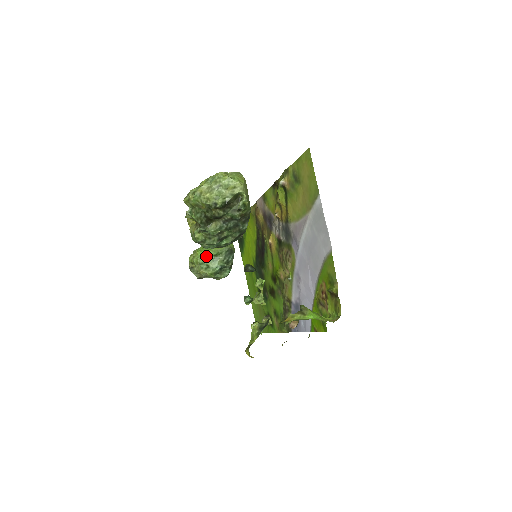
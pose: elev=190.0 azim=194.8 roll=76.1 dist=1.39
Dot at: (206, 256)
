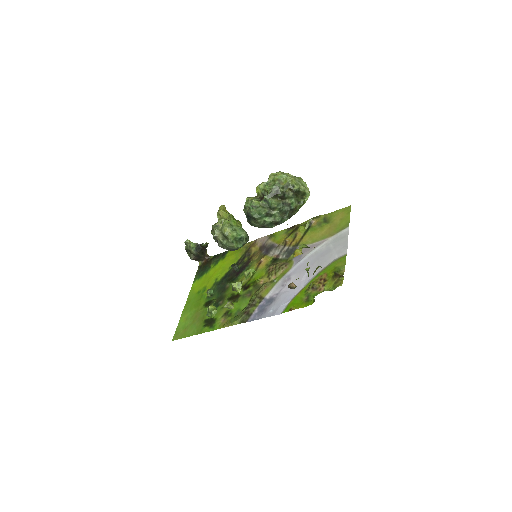
Dot at: (236, 224)
